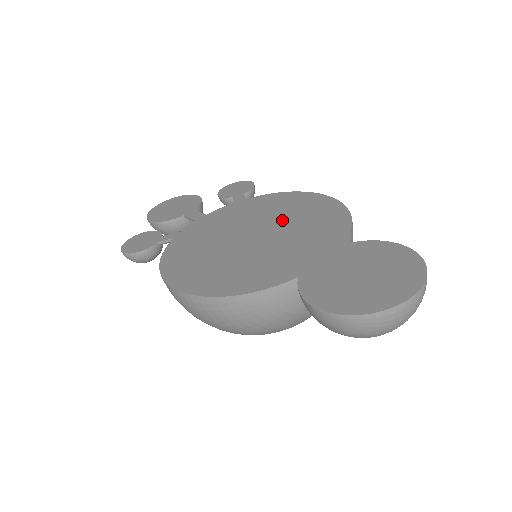
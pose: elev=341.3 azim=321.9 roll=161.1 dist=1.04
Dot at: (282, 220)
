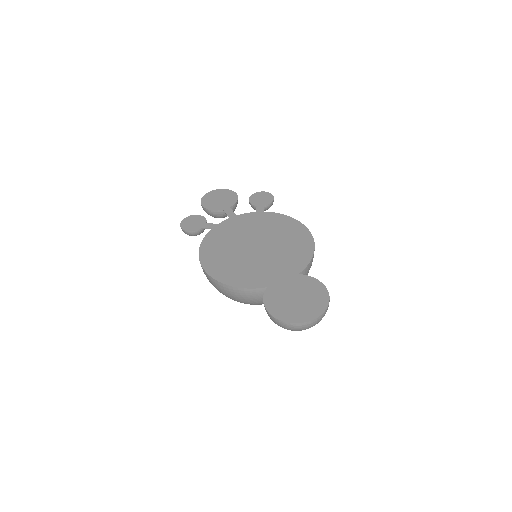
Dot at: (276, 241)
